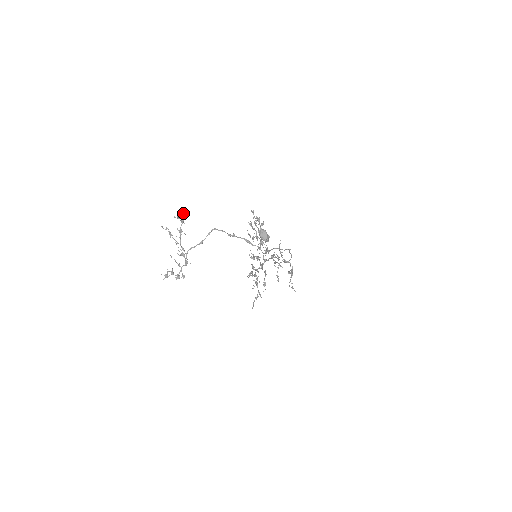
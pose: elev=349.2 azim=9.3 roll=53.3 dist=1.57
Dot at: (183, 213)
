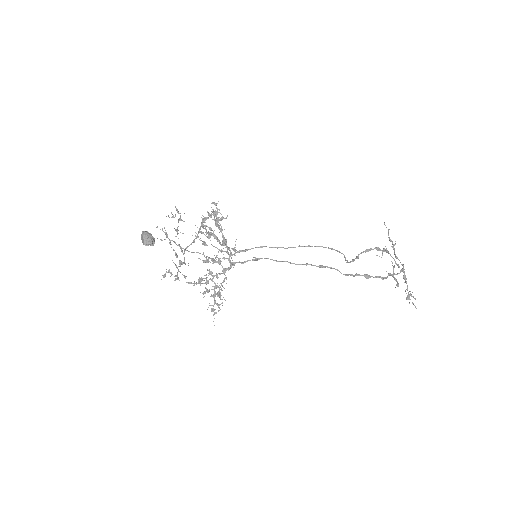
Dot at: (177, 211)
